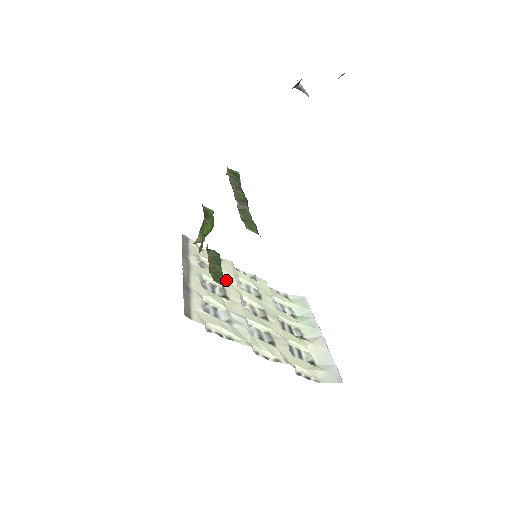
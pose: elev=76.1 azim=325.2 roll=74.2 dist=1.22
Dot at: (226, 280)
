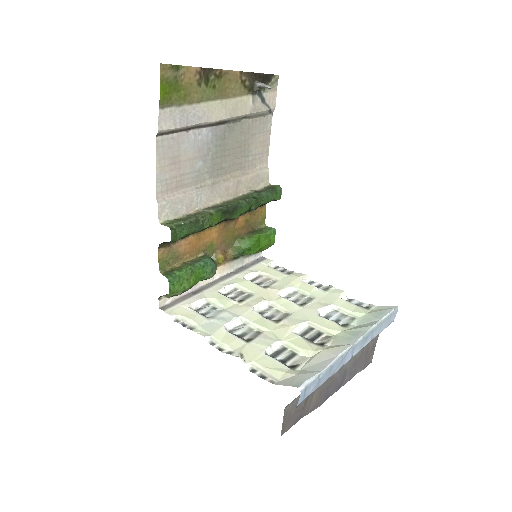
Dot at: (267, 289)
